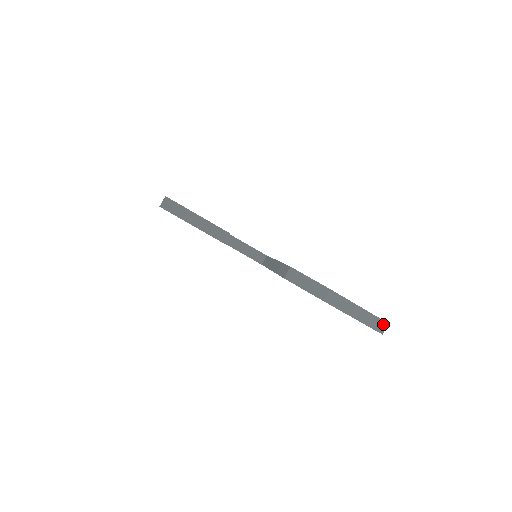
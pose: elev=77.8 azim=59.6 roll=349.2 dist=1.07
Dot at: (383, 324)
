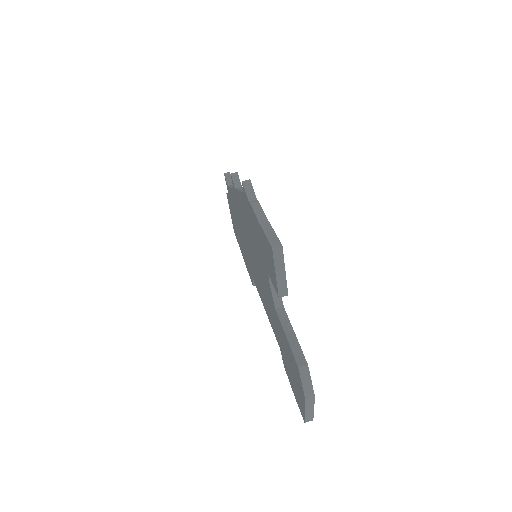
Dot at: (311, 419)
